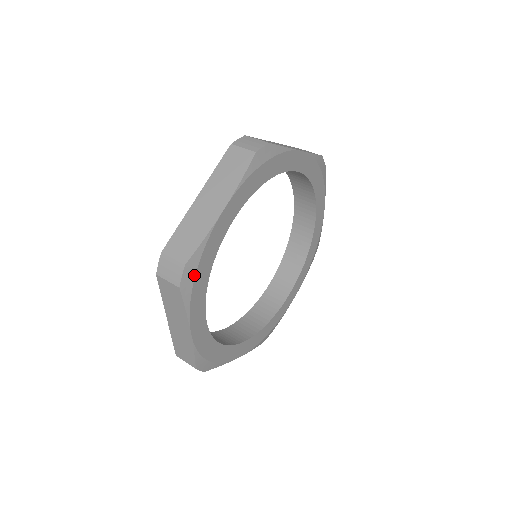
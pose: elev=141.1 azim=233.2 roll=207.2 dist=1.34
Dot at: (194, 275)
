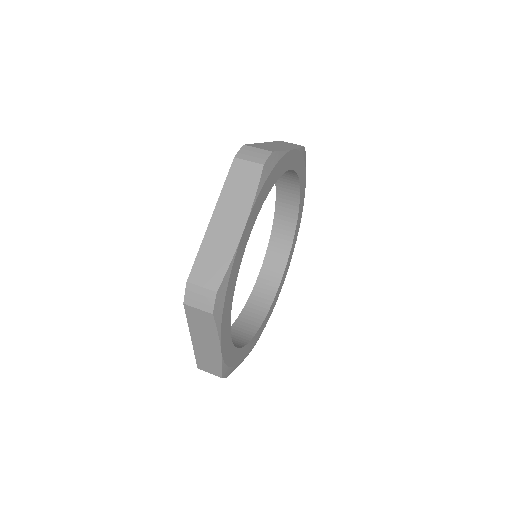
Dot at: (230, 368)
